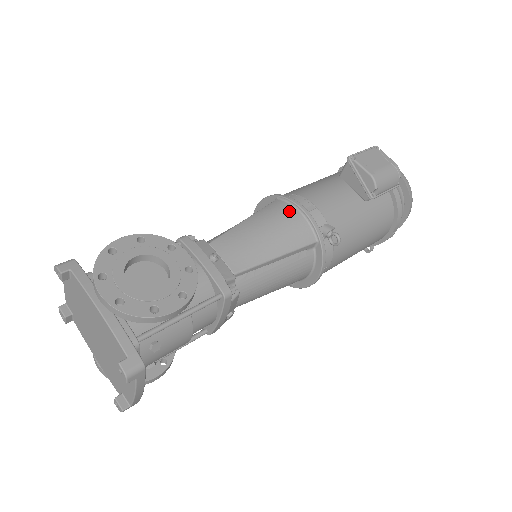
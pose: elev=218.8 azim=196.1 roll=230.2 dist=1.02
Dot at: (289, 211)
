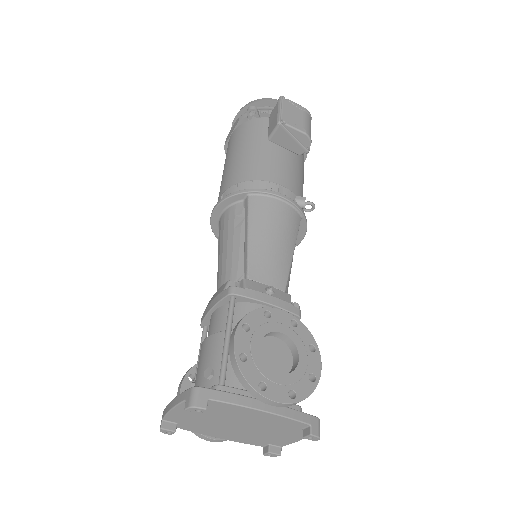
Dot at: (273, 204)
